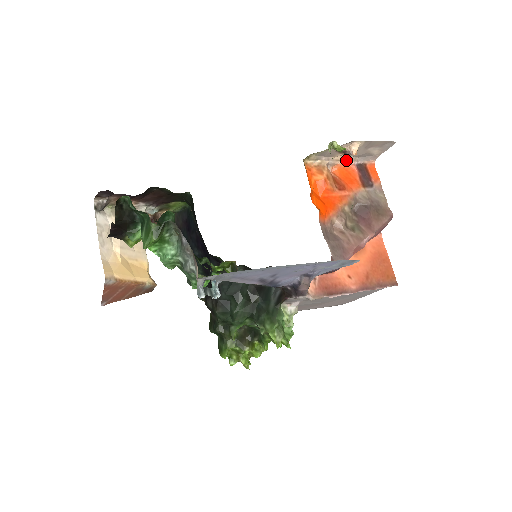
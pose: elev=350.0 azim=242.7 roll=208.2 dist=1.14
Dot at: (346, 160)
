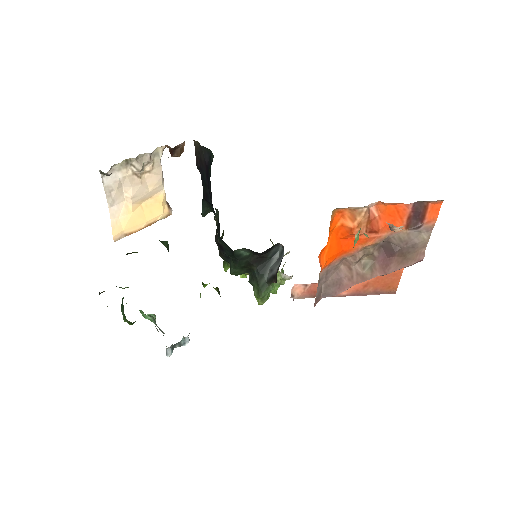
Dot at: occluded
